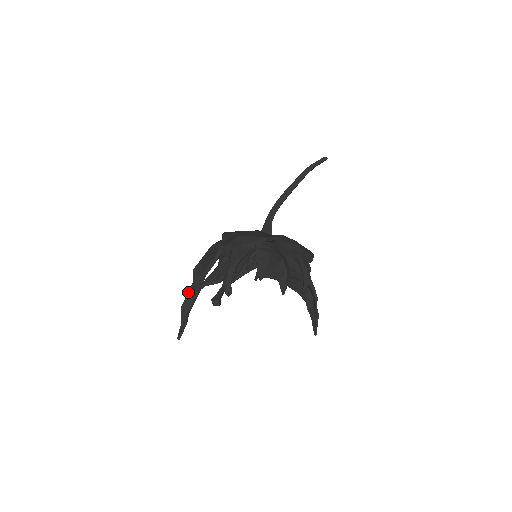
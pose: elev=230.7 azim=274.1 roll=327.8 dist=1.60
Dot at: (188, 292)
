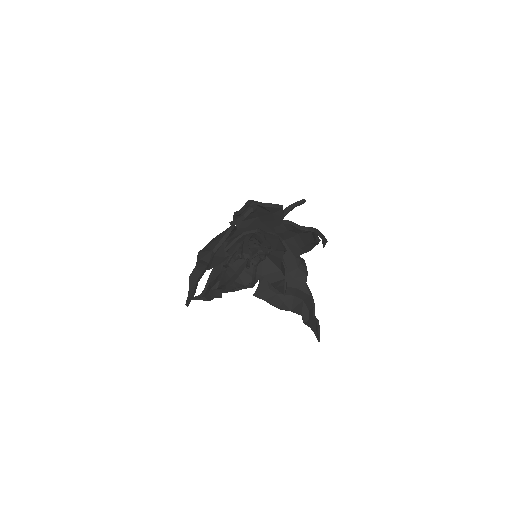
Dot at: (197, 264)
